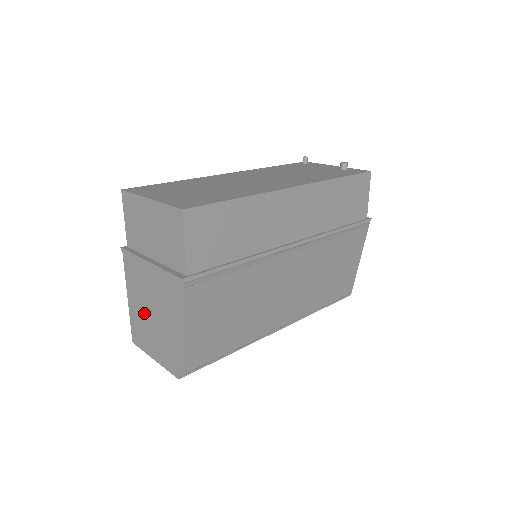
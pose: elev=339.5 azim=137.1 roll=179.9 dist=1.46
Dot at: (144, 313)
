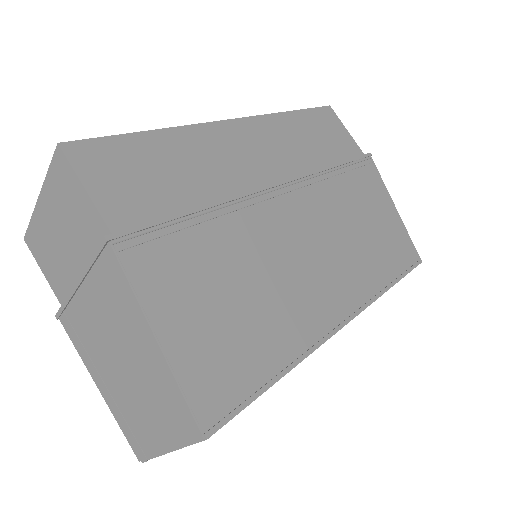
Dot at: (118, 382)
